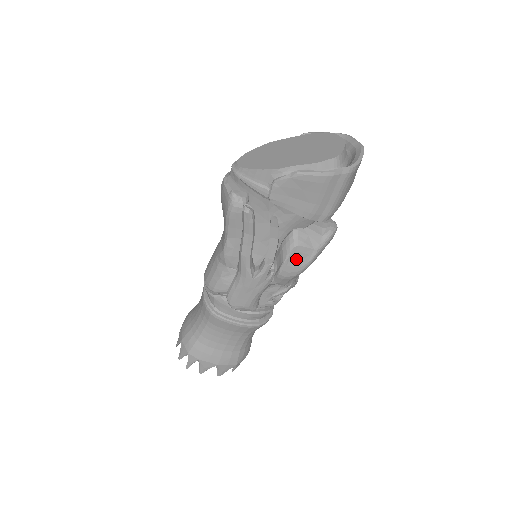
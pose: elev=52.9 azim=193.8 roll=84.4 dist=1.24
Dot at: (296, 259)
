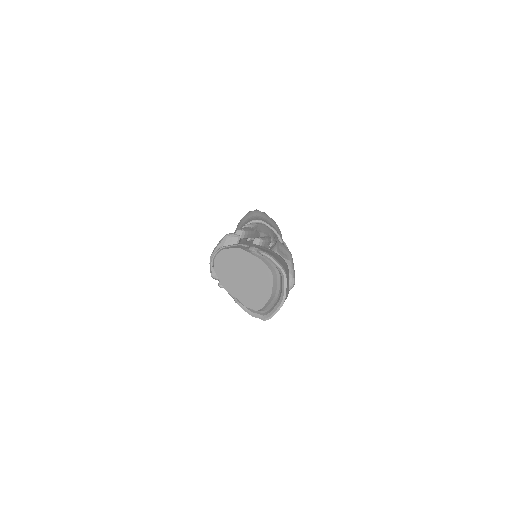
Dot at: occluded
